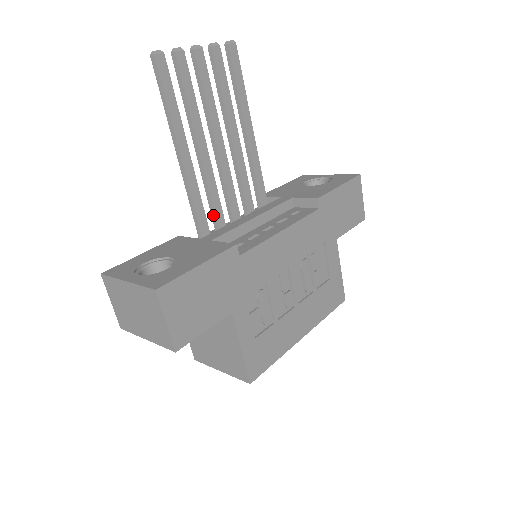
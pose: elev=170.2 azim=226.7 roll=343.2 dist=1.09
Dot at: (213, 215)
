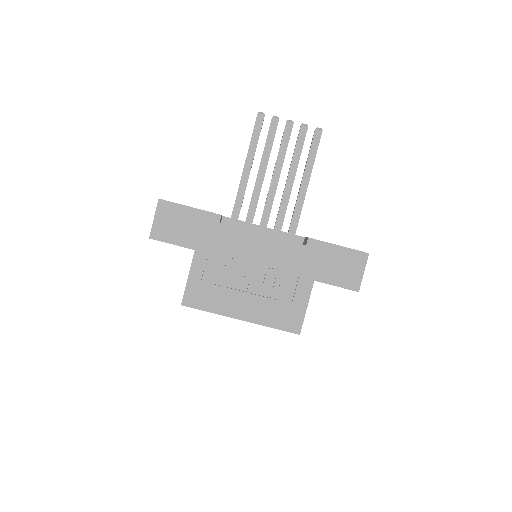
Dot at: (247, 215)
